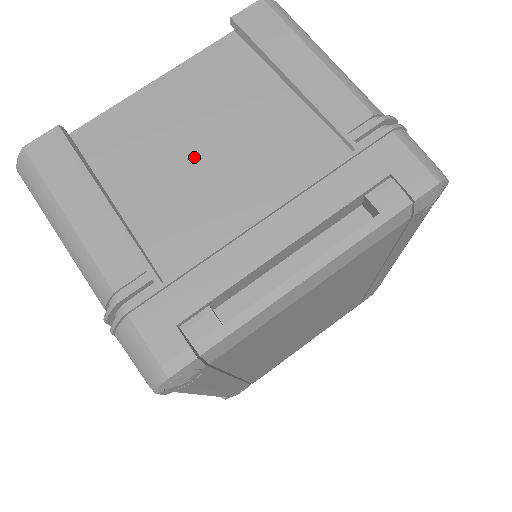
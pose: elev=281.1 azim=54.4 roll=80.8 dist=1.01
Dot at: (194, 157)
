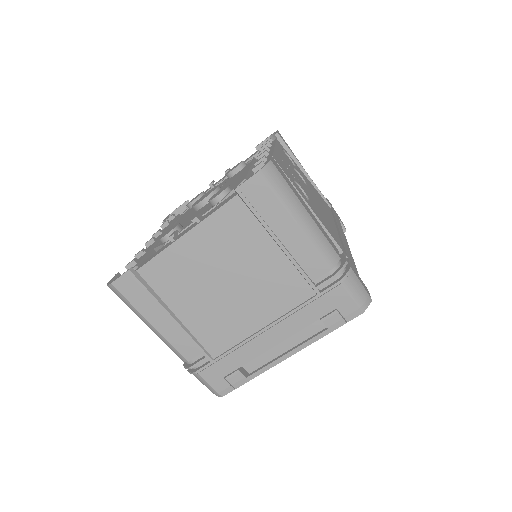
Dot at: (220, 291)
